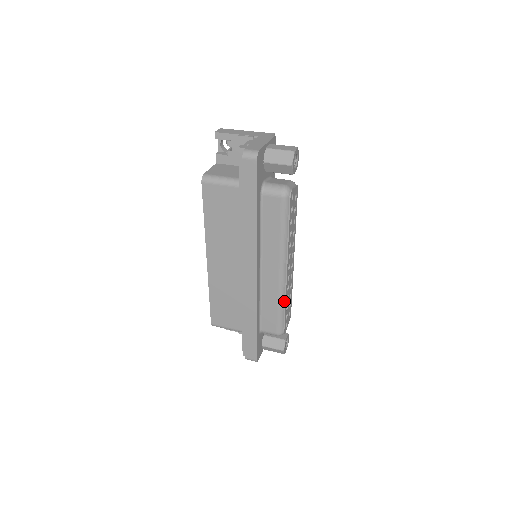
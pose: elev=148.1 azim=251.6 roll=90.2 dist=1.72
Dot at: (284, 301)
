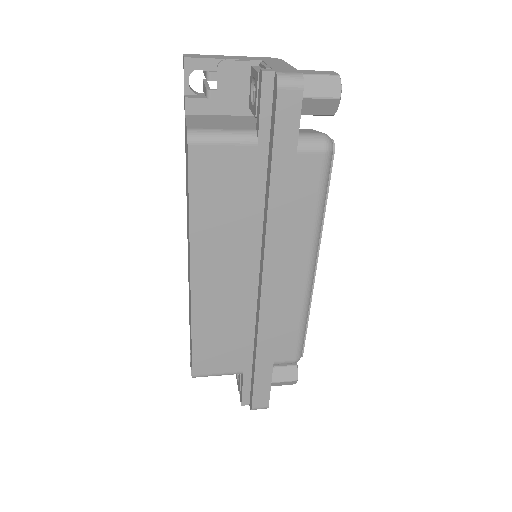
Dot at: (307, 312)
